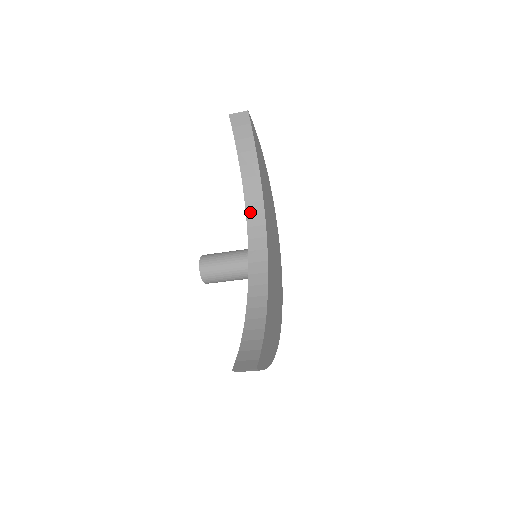
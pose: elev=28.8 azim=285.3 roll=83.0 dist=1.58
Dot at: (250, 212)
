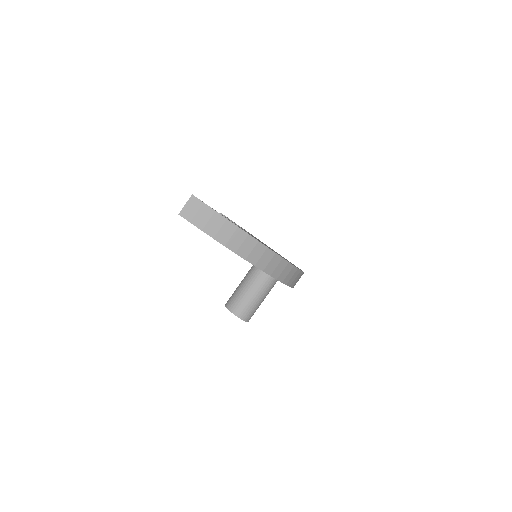
Dot at: occluded
